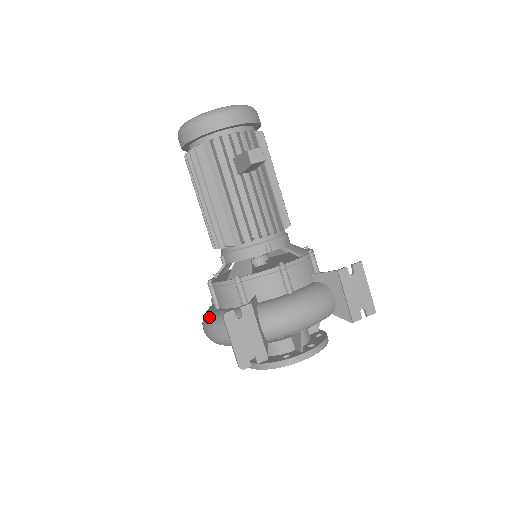
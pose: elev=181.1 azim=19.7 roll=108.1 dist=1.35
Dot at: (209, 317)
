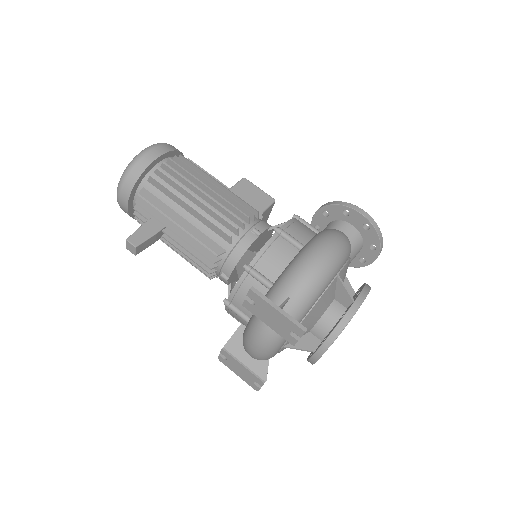
Dot at: occluded
